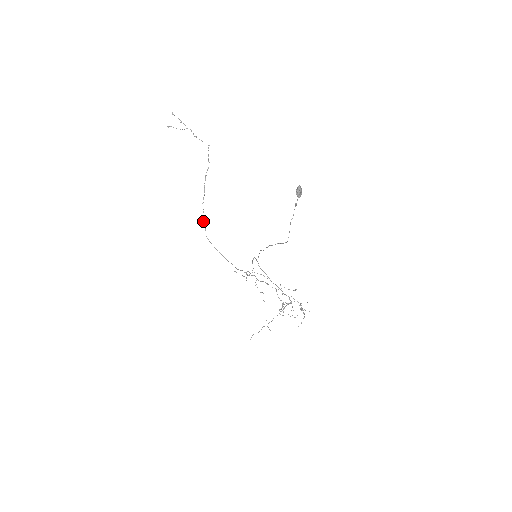
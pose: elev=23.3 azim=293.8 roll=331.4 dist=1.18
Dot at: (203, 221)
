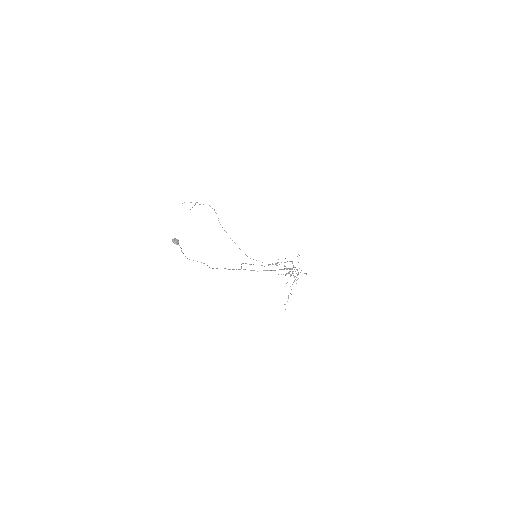
Dot at: occluded
